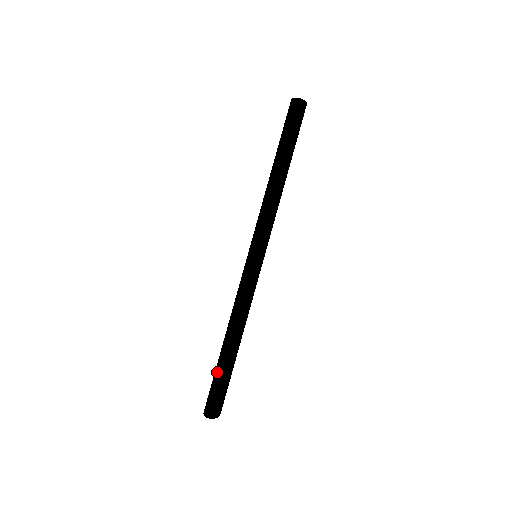
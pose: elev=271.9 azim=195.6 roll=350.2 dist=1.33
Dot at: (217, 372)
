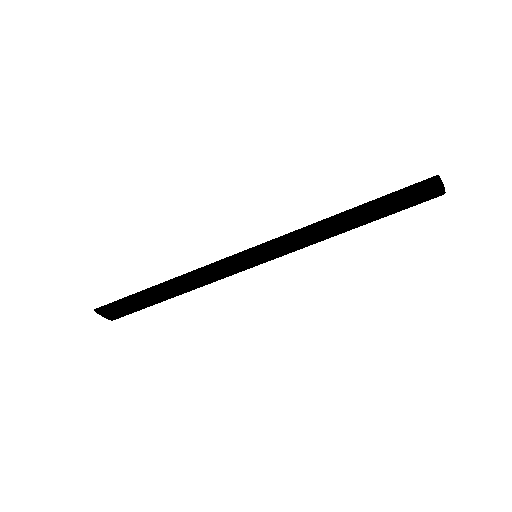
Dot at: (137, 304)
